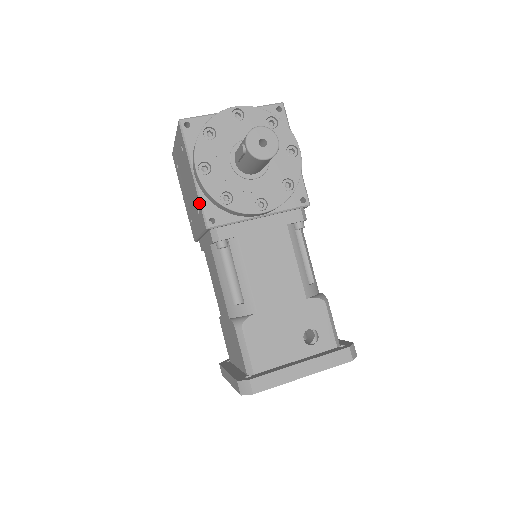
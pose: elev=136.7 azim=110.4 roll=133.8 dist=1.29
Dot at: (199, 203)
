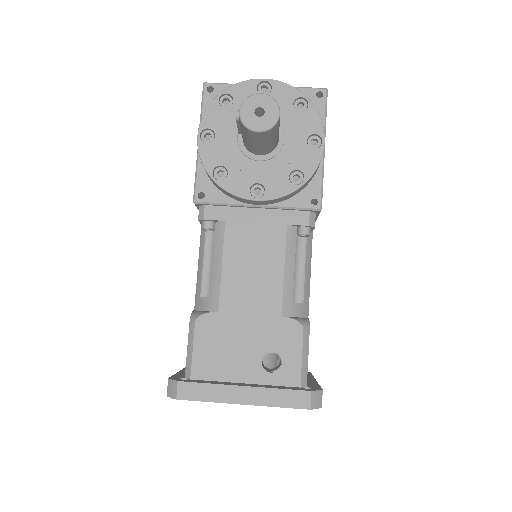
Dot at: (195, 173)
